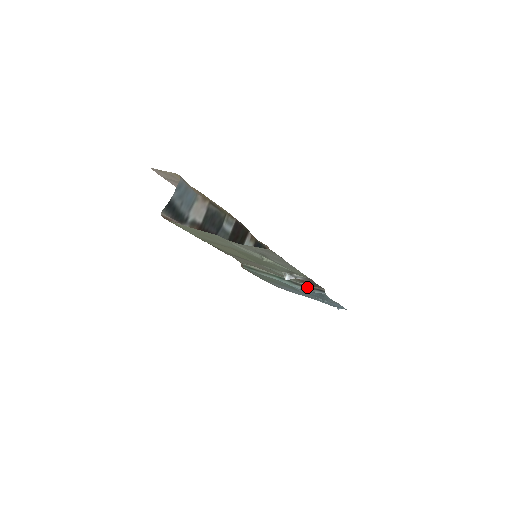
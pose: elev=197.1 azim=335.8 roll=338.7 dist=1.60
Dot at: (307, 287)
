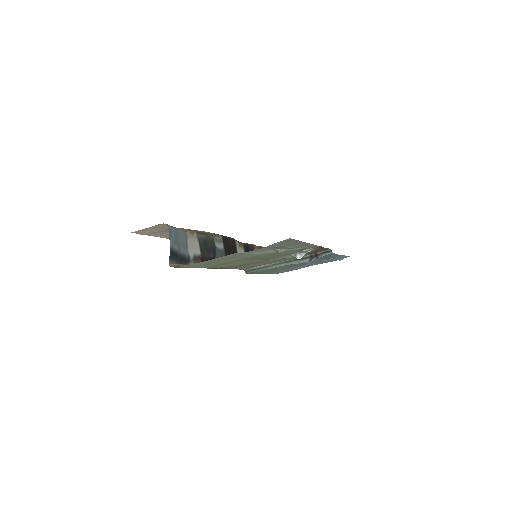
Dot at: (314, 256)
